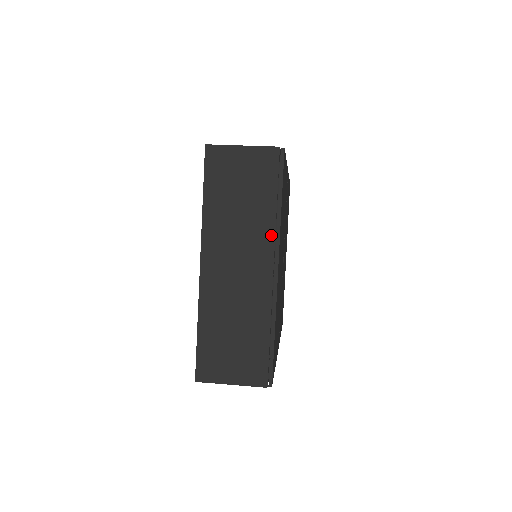
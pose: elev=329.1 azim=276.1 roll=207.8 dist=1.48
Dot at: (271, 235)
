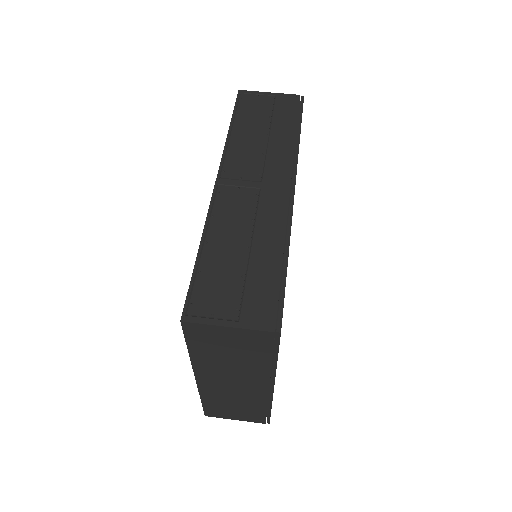
Dot at: (266, 375)
